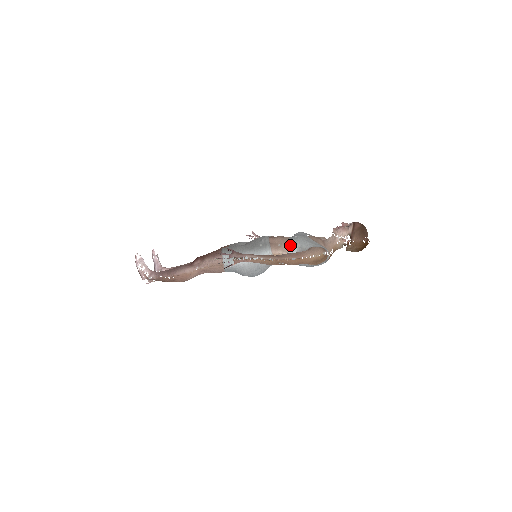
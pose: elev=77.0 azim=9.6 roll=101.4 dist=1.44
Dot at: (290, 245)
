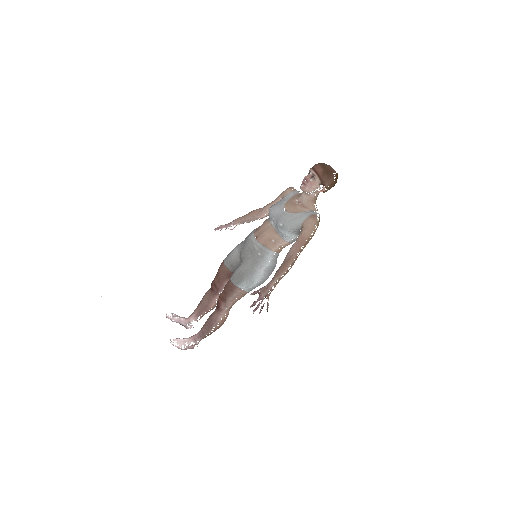
Dot at: (283, 235)
